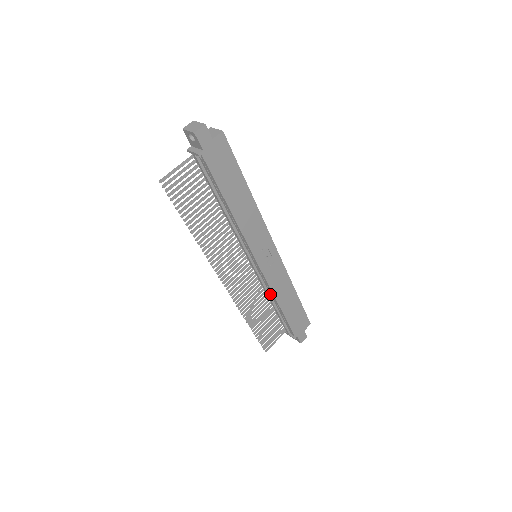
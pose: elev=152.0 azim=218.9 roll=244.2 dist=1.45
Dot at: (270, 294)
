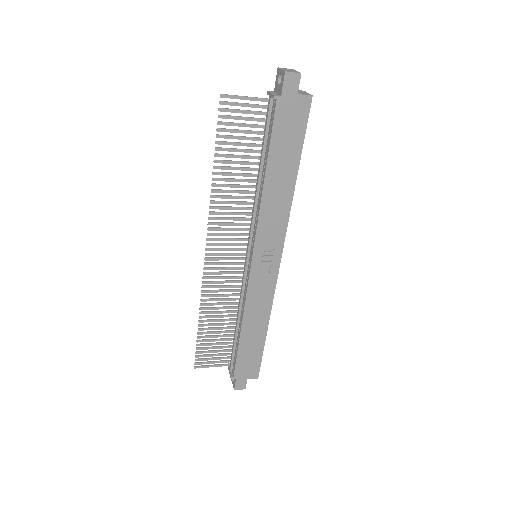
Dot at: (242, 308)
